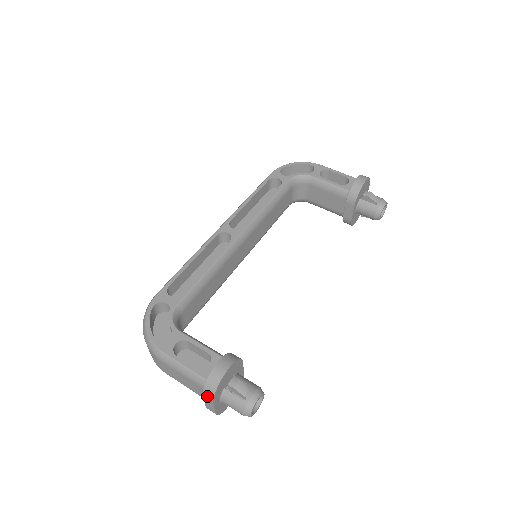
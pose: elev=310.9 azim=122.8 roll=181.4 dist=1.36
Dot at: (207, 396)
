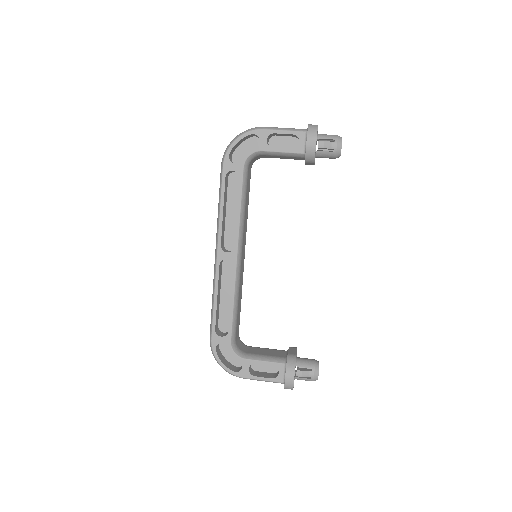
Dot at: occluded
